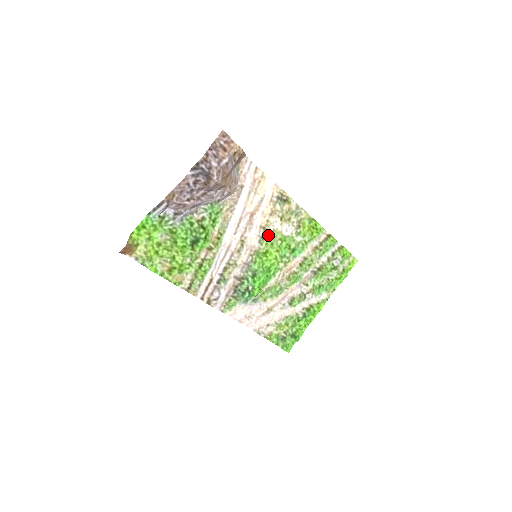
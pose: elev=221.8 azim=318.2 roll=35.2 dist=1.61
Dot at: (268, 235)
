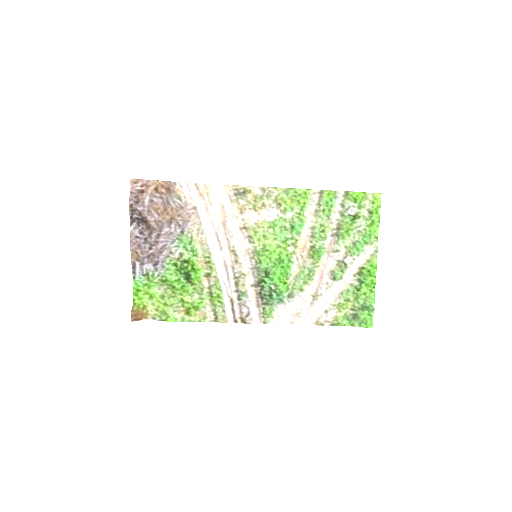
Dot at: (254, 231)
